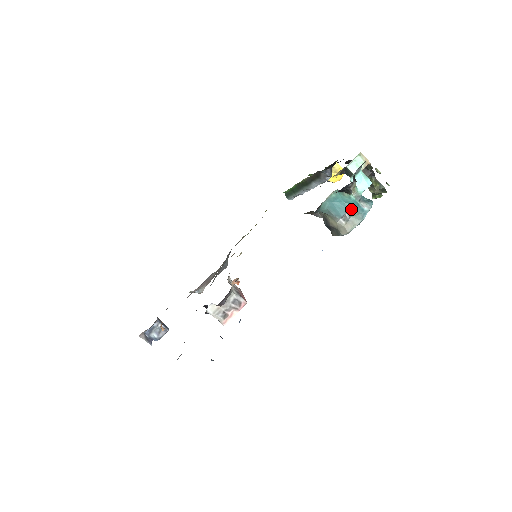
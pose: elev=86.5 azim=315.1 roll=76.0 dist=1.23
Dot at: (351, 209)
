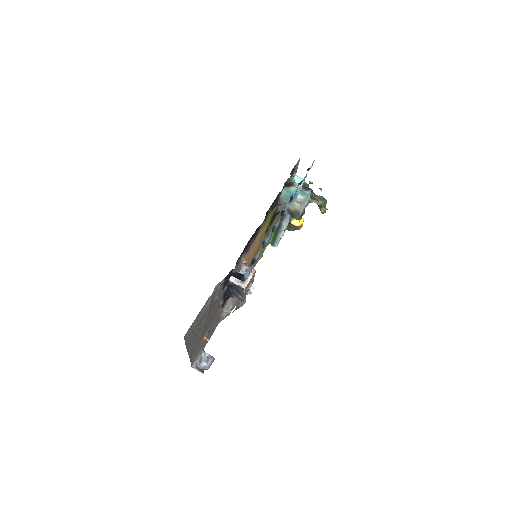
Dot at: (299, 196)
